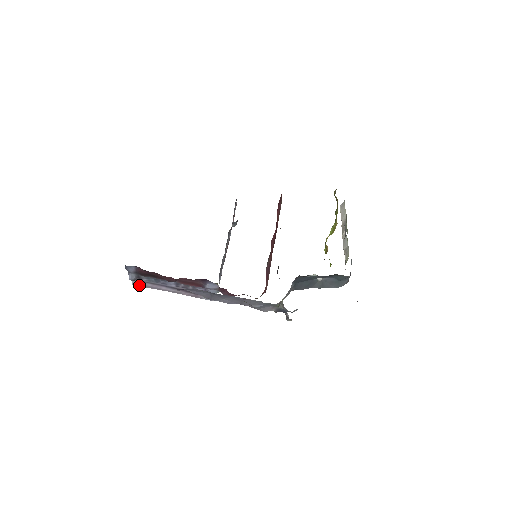
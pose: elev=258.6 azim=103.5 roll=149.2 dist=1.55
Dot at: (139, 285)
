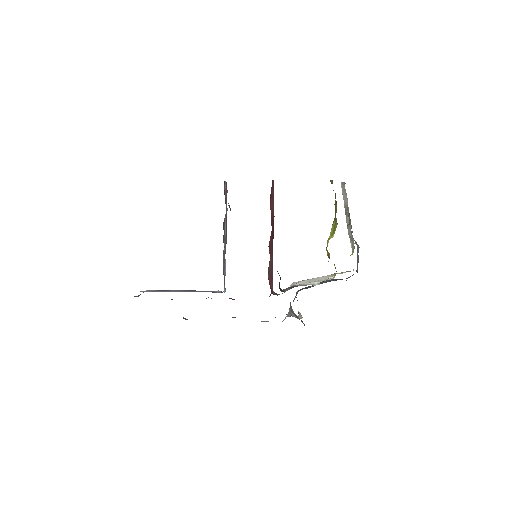
Dot at: occluded
